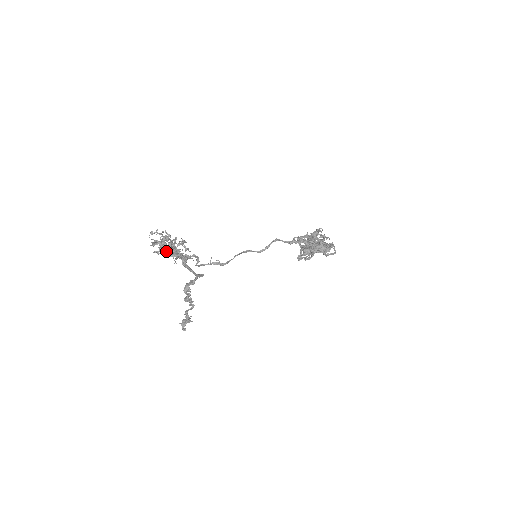
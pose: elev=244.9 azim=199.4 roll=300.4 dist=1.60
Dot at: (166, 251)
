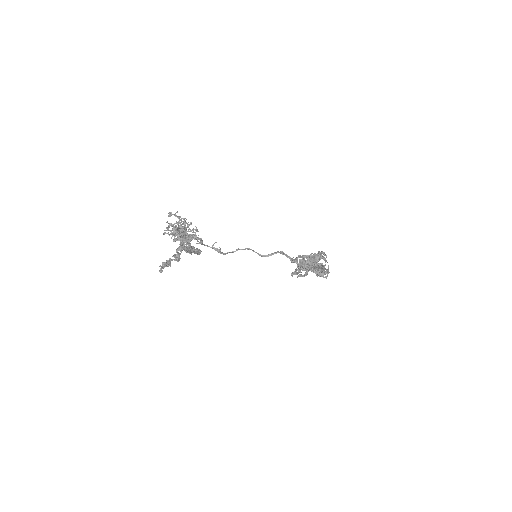
Dot at: occluded
